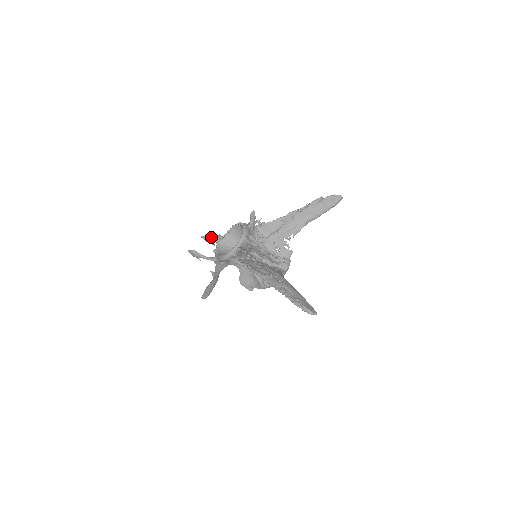
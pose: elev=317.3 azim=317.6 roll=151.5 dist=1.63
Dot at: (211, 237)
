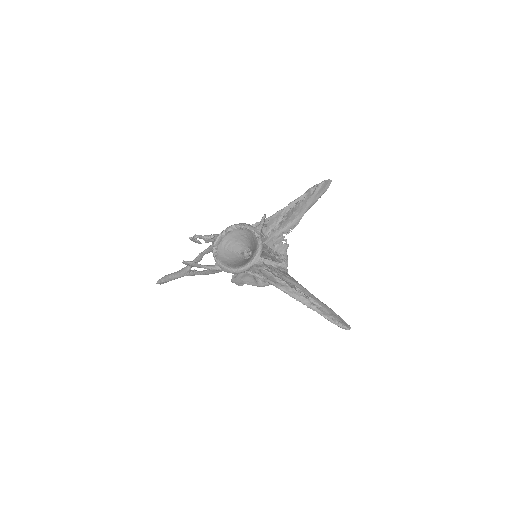
Dot at: (201, 238)
